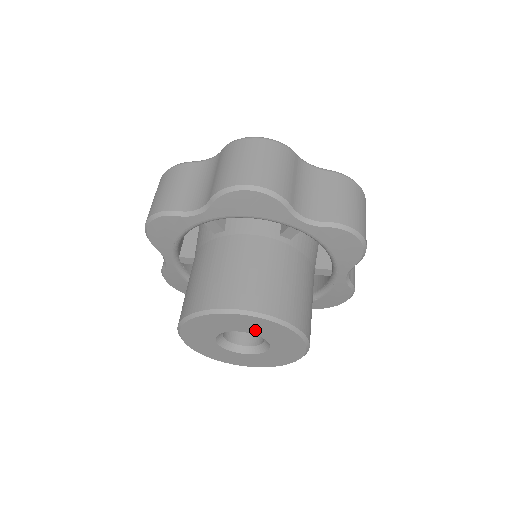
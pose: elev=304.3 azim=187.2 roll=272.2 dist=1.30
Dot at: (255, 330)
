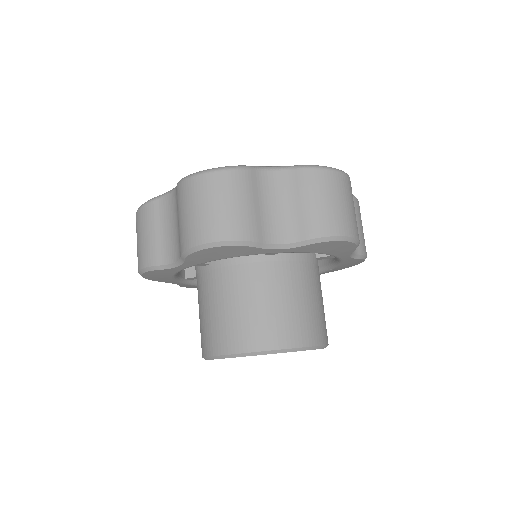
Dot at: occluded
